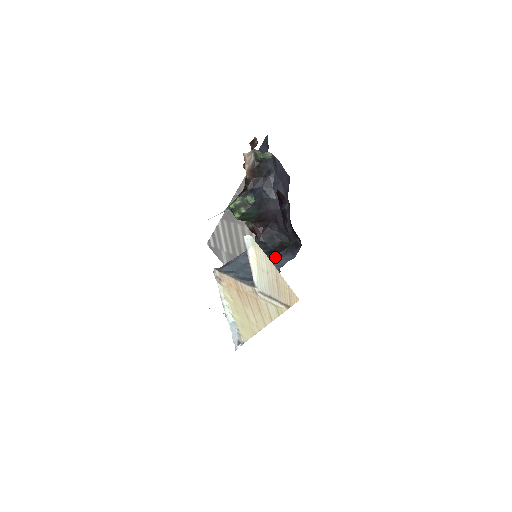
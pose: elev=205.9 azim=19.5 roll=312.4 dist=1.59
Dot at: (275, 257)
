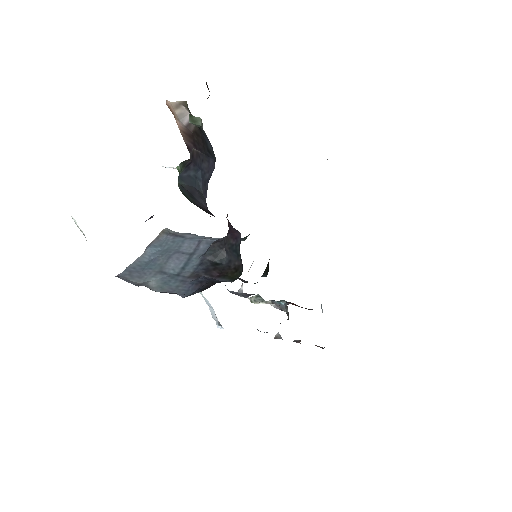
Dot at: (196, 275)
